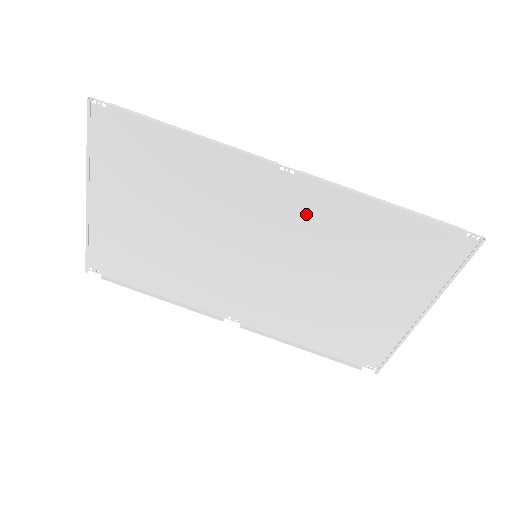
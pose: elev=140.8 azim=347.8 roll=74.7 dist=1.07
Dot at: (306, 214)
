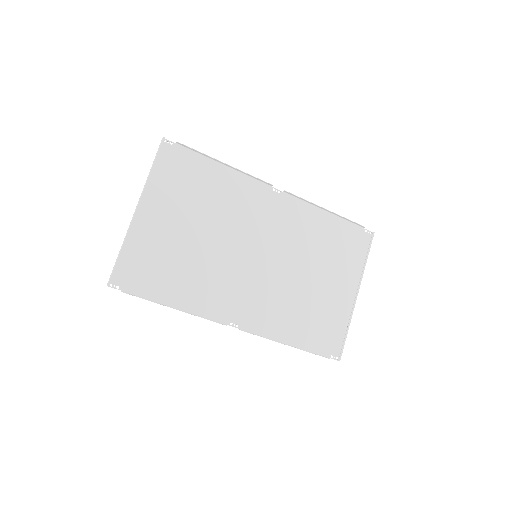
Dot at: (287, 220)
